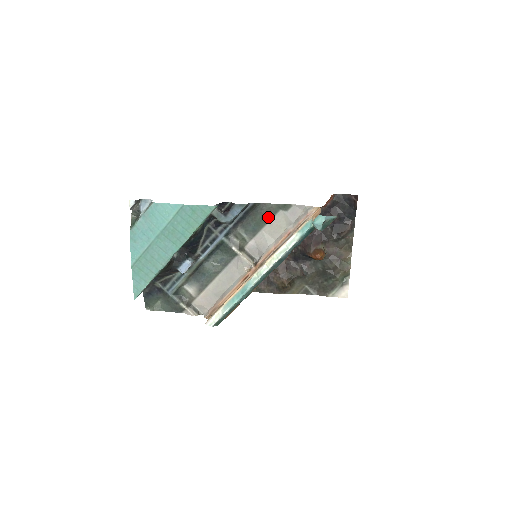
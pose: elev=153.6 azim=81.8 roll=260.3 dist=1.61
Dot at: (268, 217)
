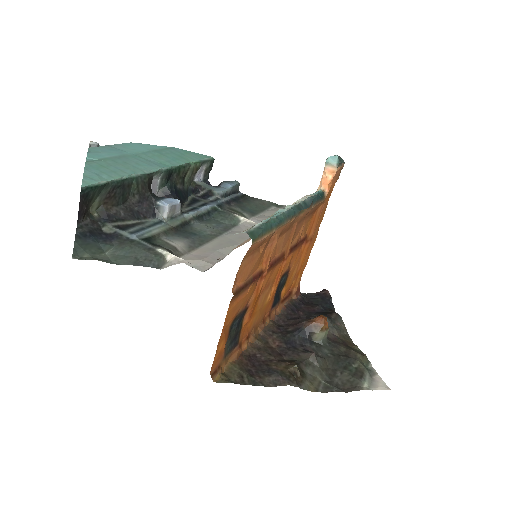
Dot at: (263, 208)
